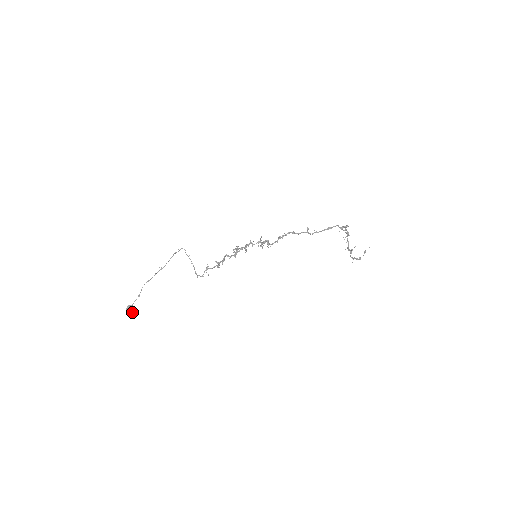
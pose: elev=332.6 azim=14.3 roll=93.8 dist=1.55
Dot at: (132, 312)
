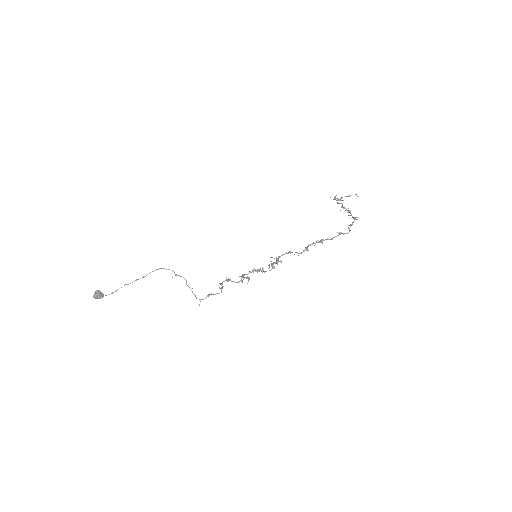
Dot at: occluded
